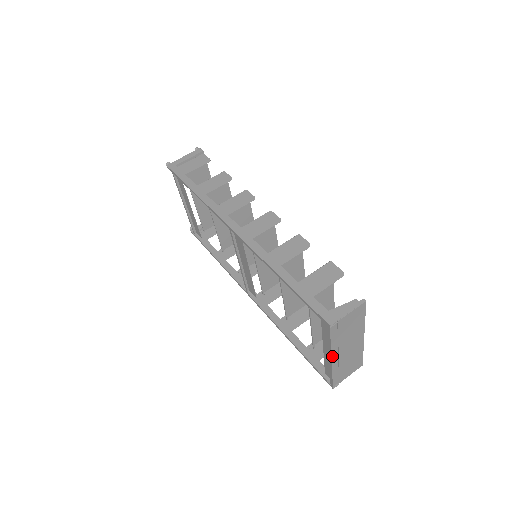
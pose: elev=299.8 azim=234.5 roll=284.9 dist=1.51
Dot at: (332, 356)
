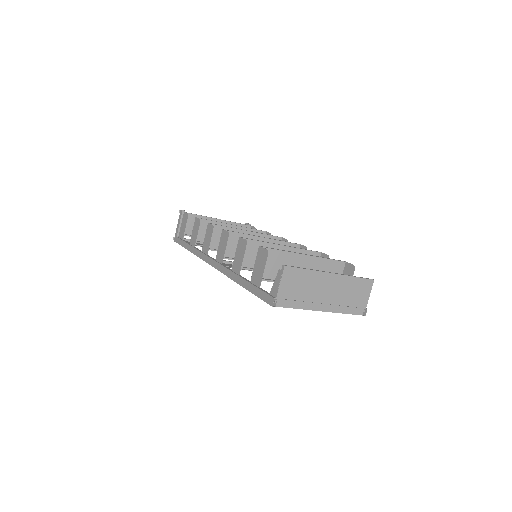
Dot at: (317, 310)
